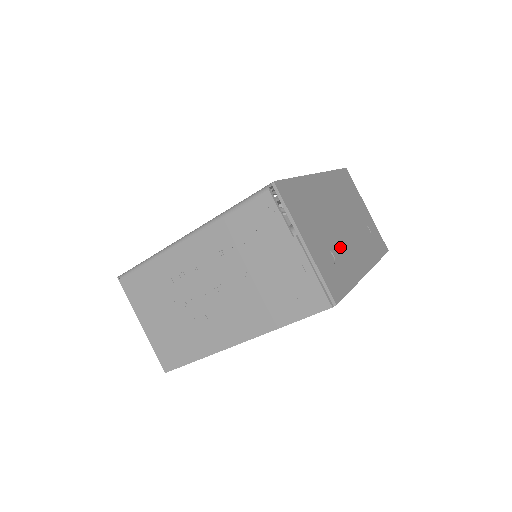
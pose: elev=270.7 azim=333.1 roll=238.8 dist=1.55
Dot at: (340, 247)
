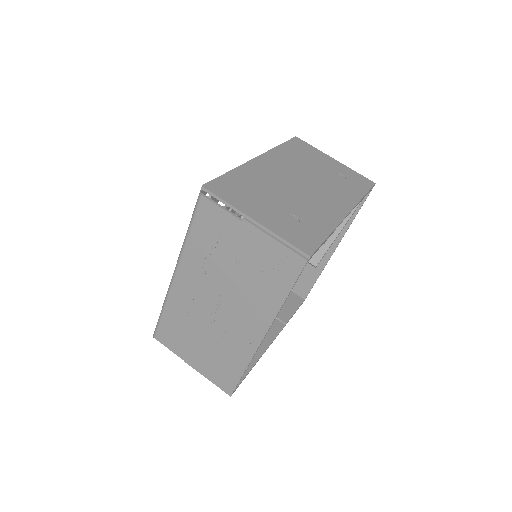
Dot at: (303, 206)
